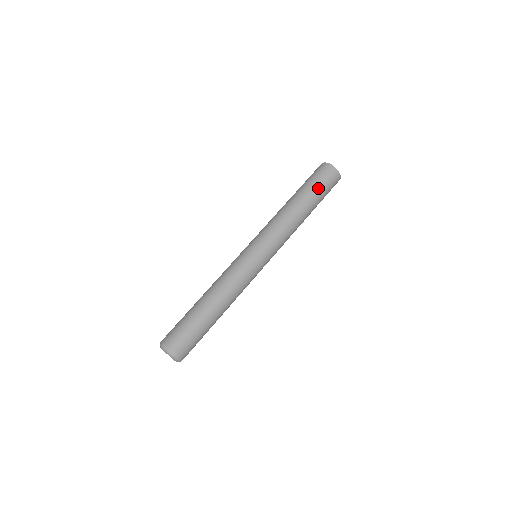
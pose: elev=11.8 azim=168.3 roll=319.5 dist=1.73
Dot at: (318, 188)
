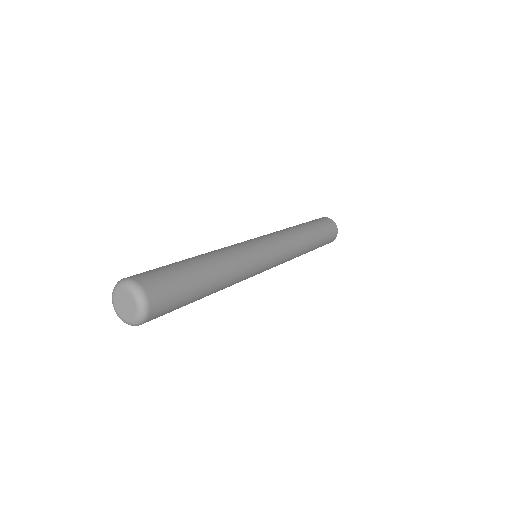
Dot at: (324, 234)
